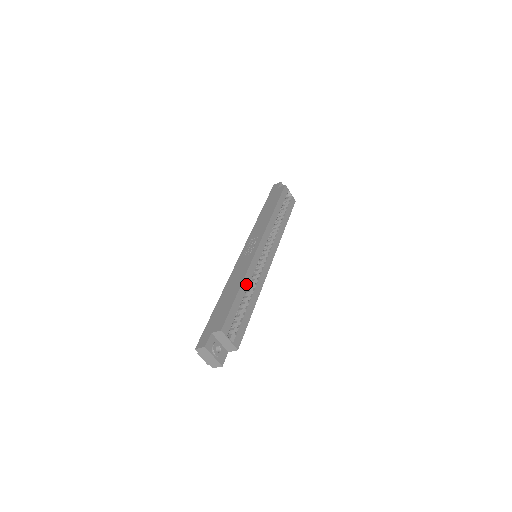
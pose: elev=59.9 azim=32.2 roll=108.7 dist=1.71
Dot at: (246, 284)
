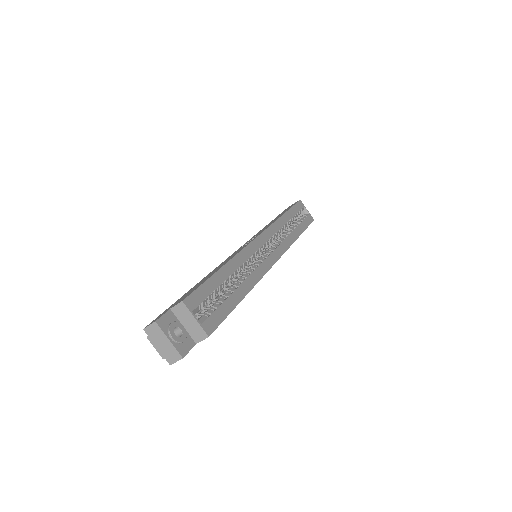
Dot at: (233, 267)
